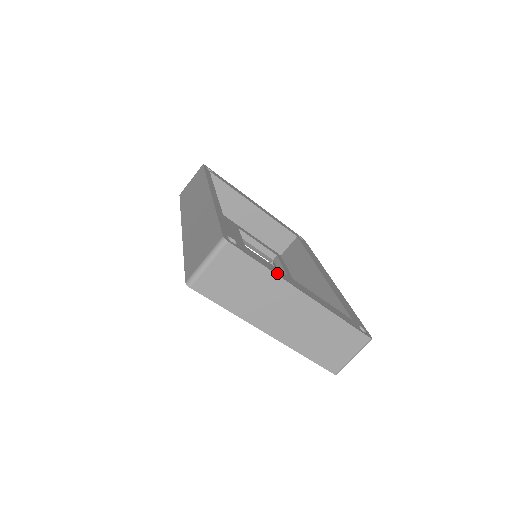
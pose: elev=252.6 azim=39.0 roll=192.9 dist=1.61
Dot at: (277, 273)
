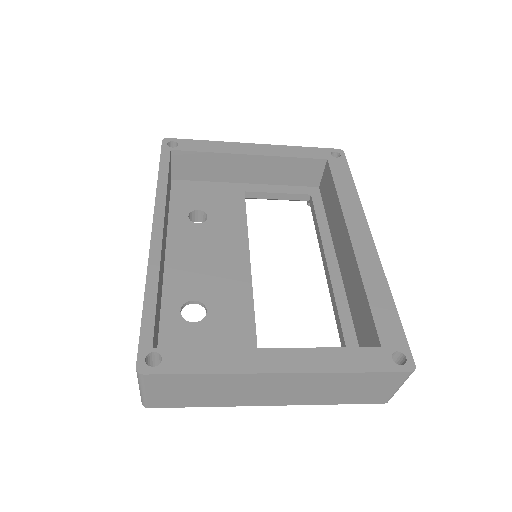
Dot at: (231, 368)
